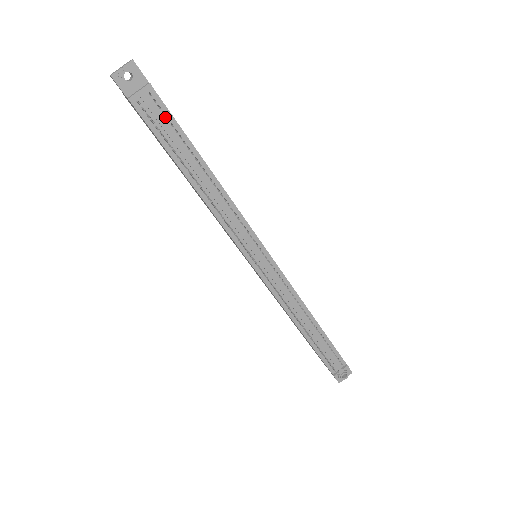
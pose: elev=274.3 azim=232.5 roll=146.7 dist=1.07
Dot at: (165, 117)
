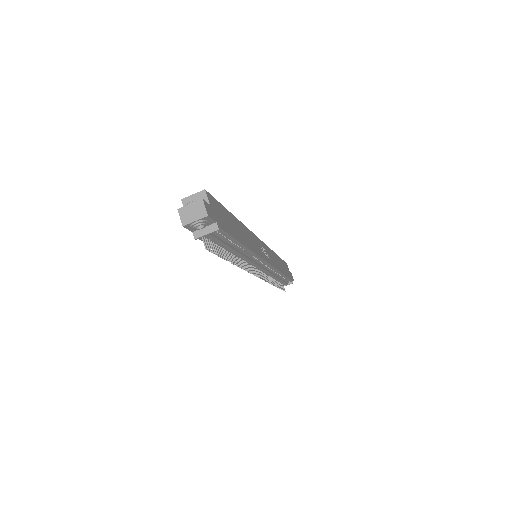
Dot at: (222, 236)
